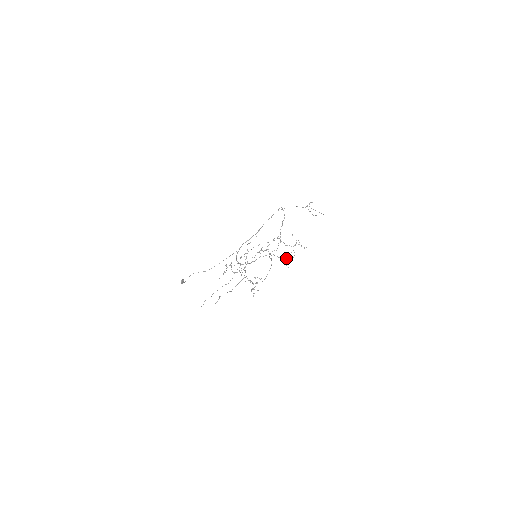
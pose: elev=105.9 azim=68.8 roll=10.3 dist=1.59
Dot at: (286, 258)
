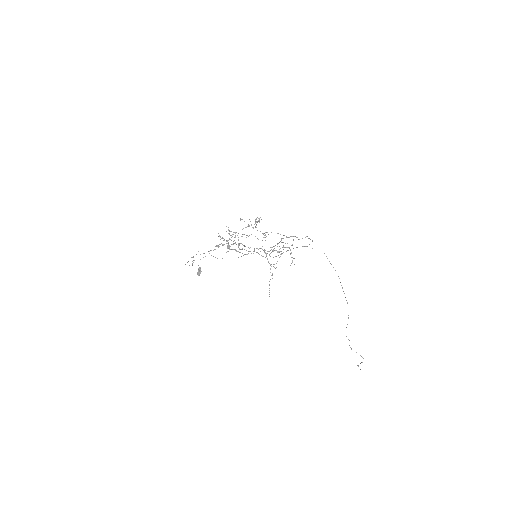
Dot at: occluded
